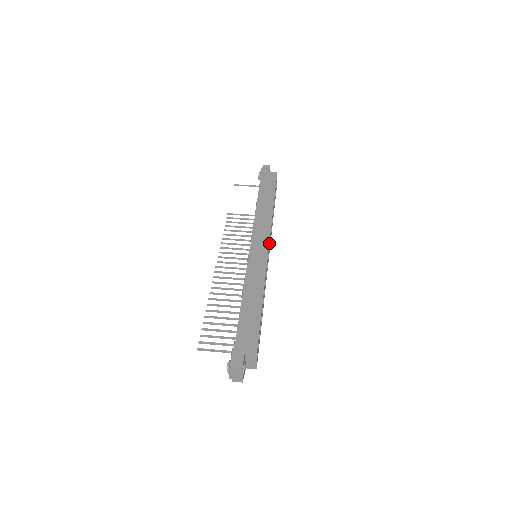
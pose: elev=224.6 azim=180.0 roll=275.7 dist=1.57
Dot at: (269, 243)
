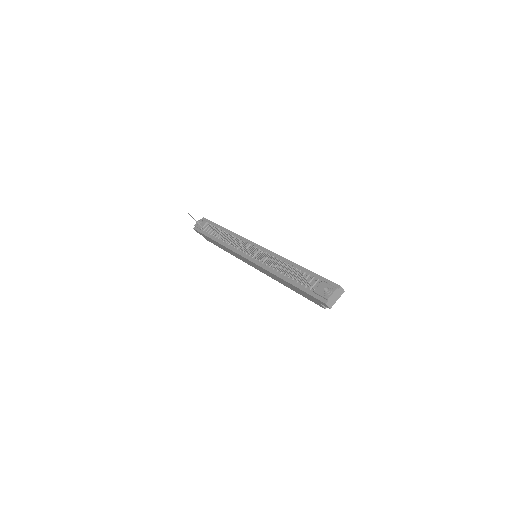
Dot at: occluded
